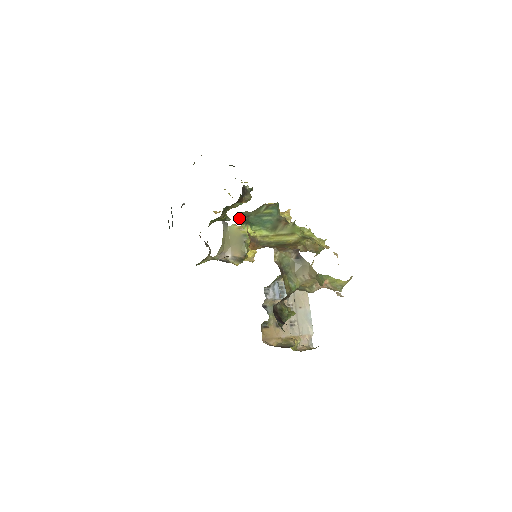
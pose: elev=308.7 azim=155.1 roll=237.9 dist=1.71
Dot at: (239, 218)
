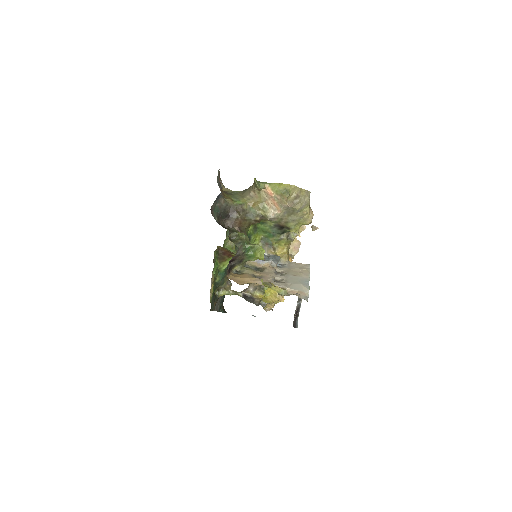
Dot at: occluded
